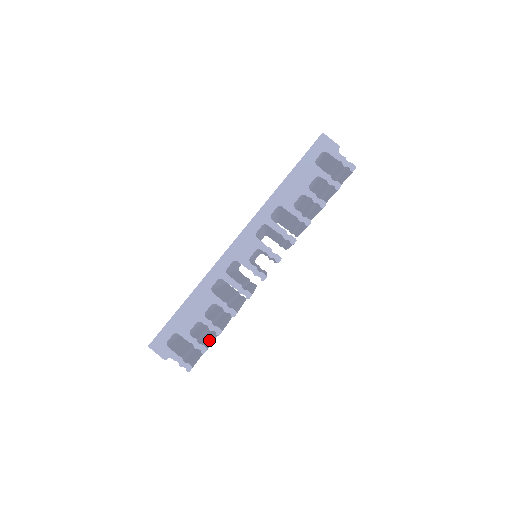
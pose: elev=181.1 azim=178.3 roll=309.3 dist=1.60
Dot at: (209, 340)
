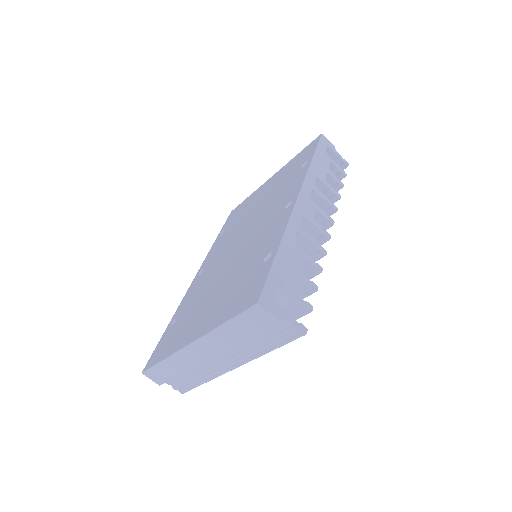
Dot at: occluded
